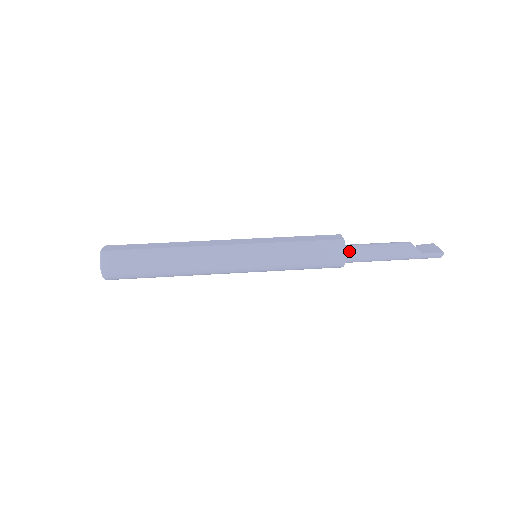
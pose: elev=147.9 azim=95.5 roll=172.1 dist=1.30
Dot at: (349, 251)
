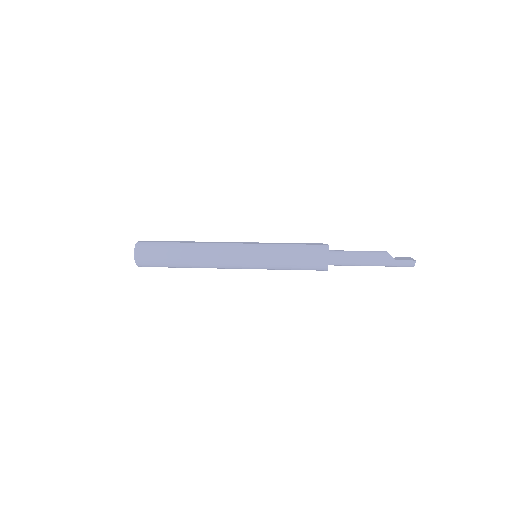
Dot at: (332, 254)
